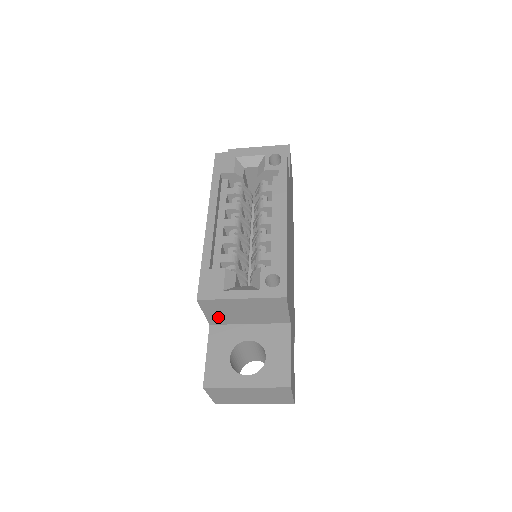
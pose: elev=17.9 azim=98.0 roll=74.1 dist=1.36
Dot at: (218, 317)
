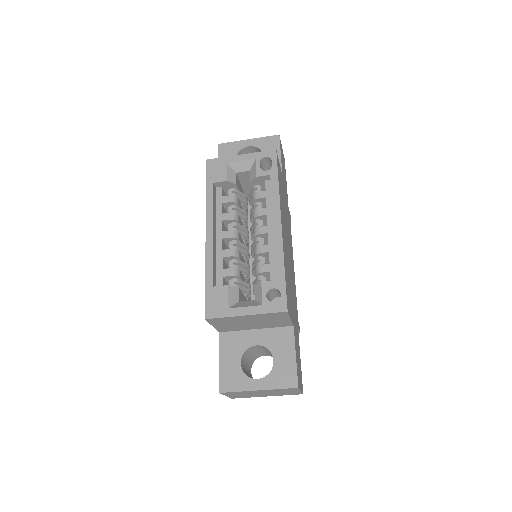
Dot at: (226, 327)
